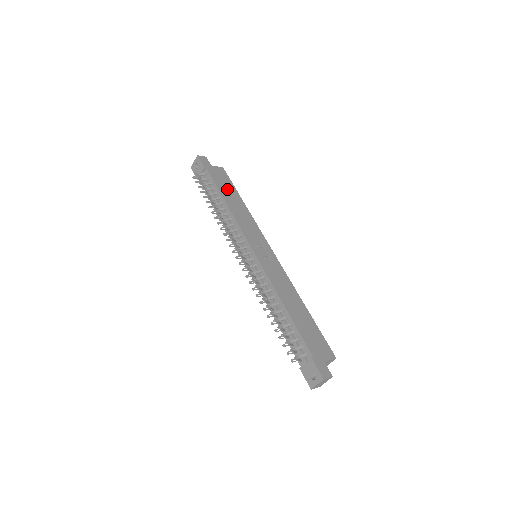
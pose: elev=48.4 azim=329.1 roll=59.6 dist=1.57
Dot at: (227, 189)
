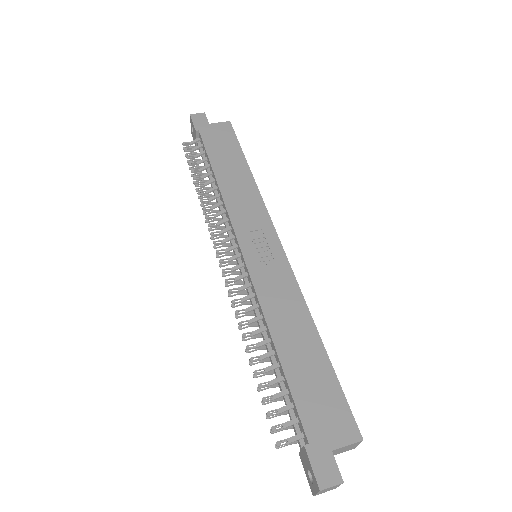
Dot at: (225, 155)
